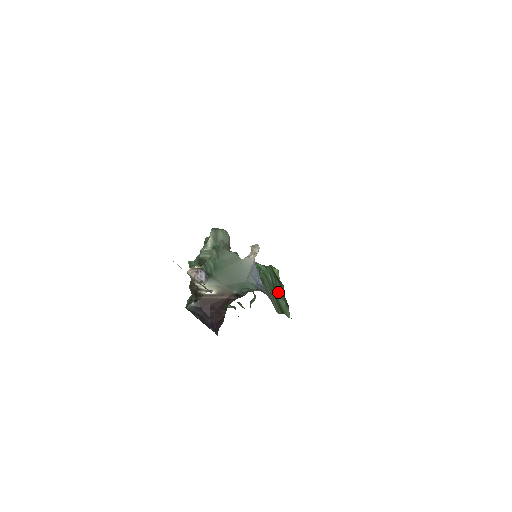
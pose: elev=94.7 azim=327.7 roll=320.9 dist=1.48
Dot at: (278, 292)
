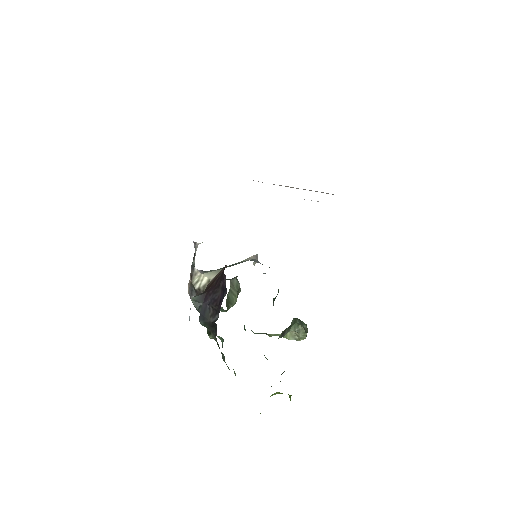
Dot at: occluded
